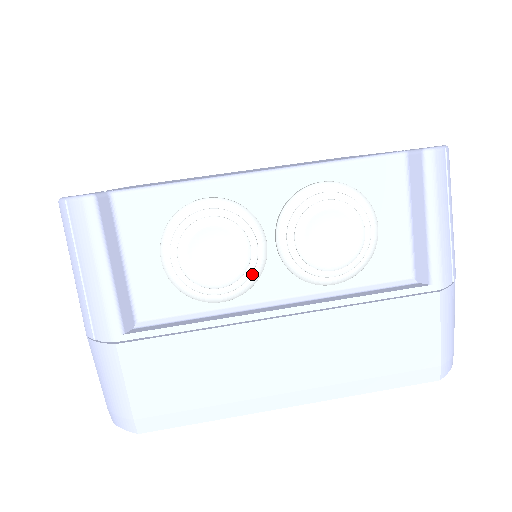
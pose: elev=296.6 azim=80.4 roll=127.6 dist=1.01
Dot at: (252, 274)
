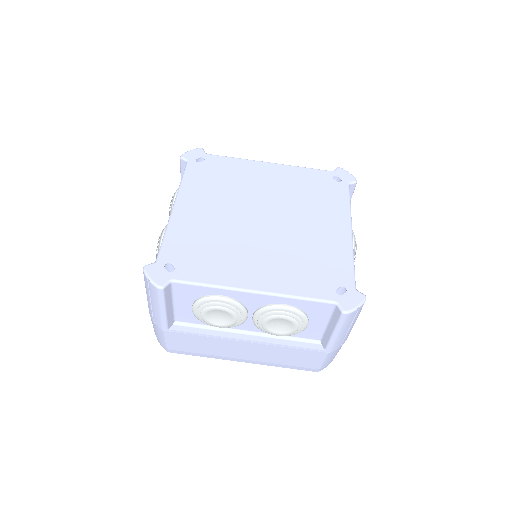
Dot at: (236, 324)
